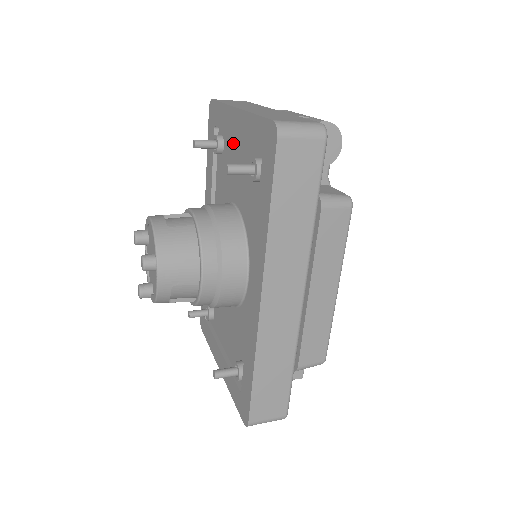
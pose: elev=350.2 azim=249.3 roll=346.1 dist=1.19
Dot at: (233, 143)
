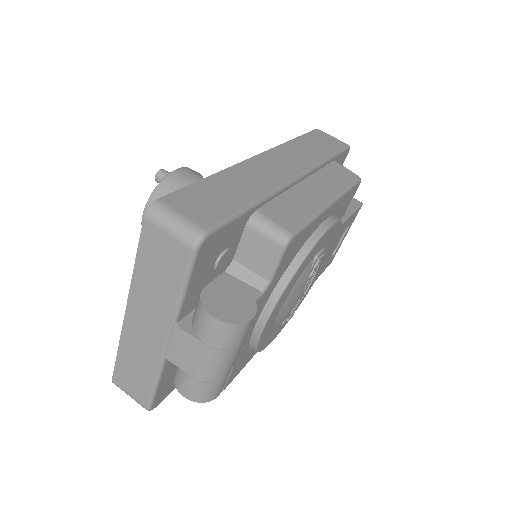
Dot at: occluded
